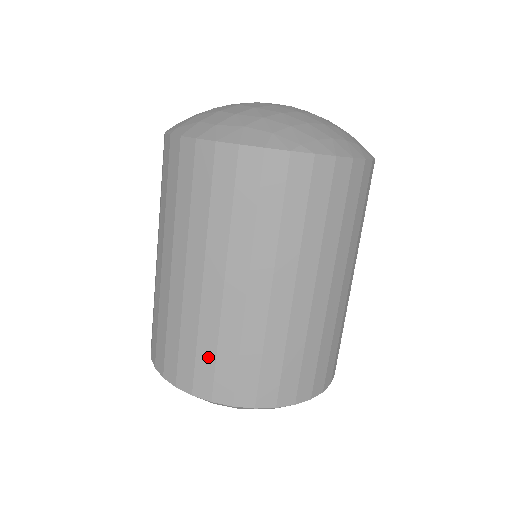
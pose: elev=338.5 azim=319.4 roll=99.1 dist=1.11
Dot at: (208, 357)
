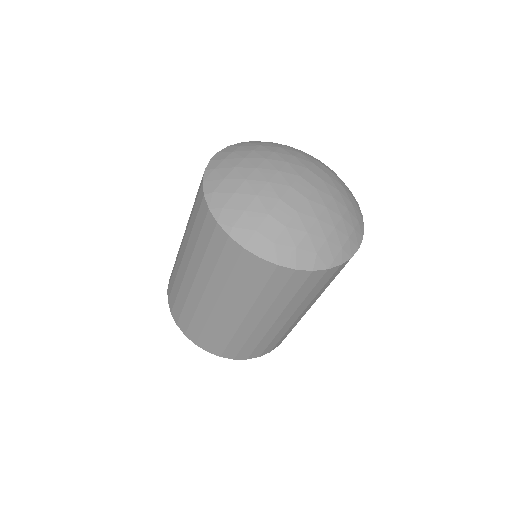
Dot at: (237, 345)
